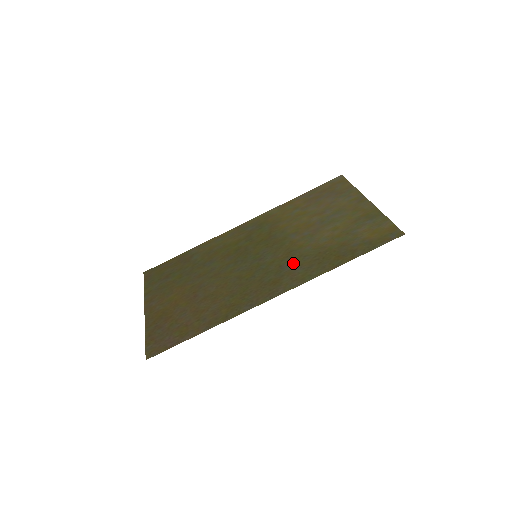
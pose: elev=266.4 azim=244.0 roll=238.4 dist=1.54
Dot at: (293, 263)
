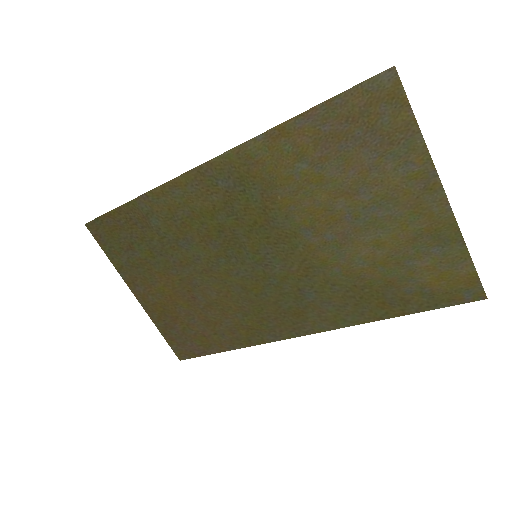
Dot at: (317, 292)
